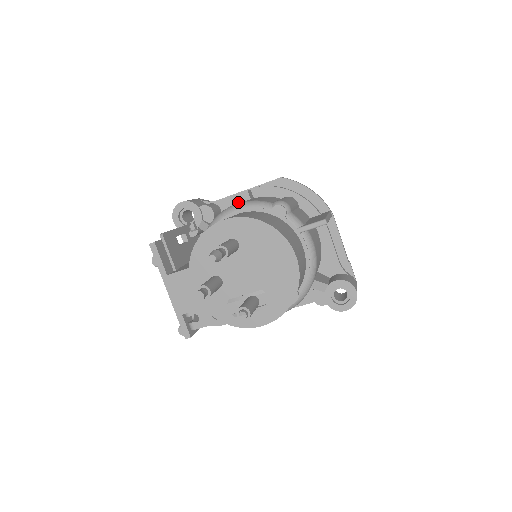
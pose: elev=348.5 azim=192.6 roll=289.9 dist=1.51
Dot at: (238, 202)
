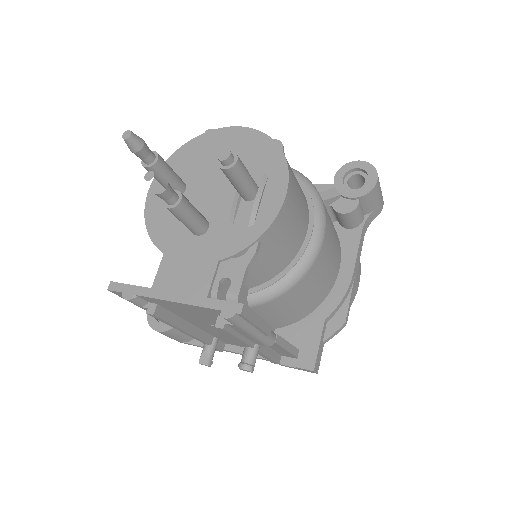
Dot at: occluded
